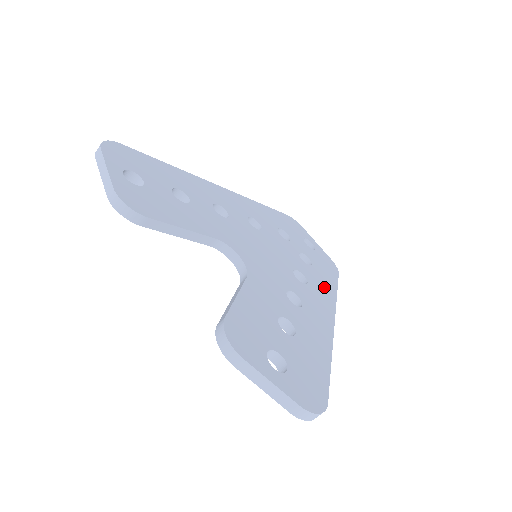
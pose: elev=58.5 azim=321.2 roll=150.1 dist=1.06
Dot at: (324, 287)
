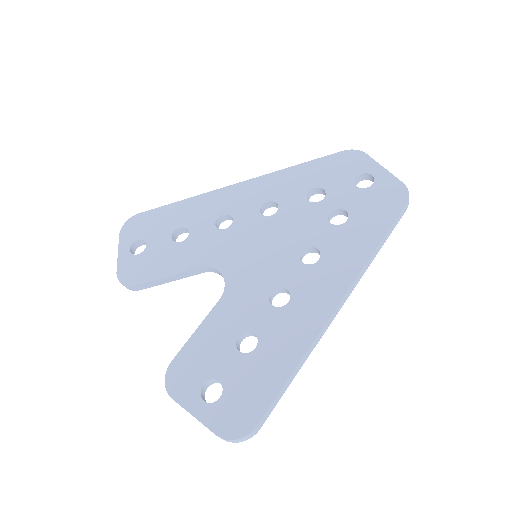
Dot at: (351, 250)
